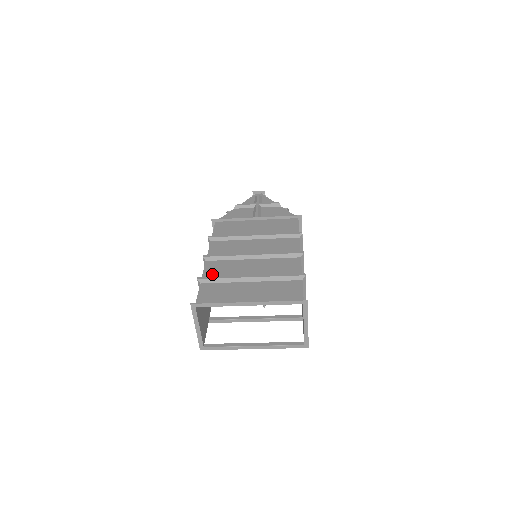
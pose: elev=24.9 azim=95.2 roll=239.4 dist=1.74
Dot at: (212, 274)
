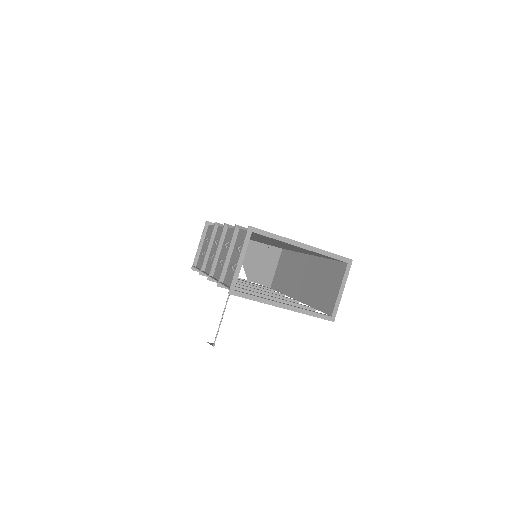
Dot at: occluded
